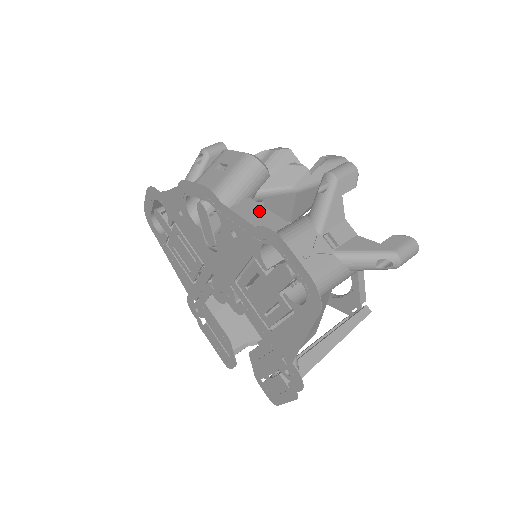
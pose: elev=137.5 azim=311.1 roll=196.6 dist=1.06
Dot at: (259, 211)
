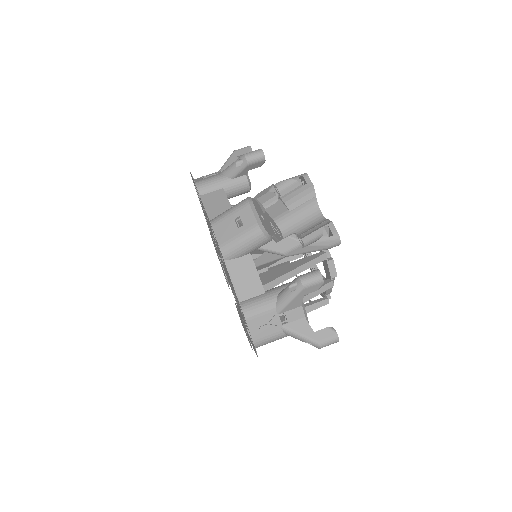
Dot at: (251, 271)
